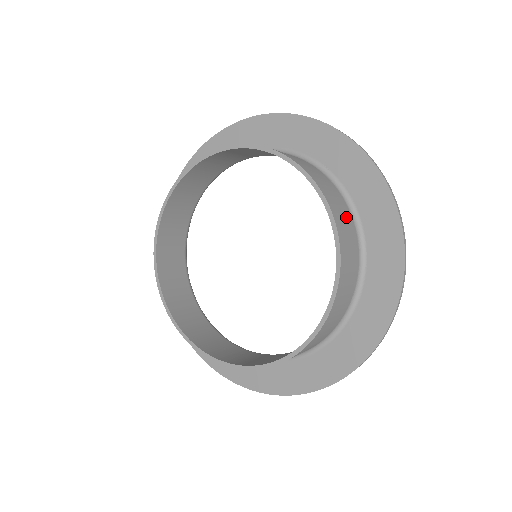
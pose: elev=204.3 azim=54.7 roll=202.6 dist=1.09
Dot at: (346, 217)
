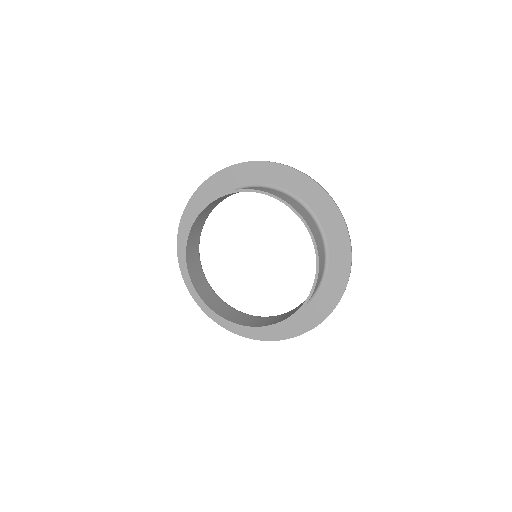
Dot at: occluded
